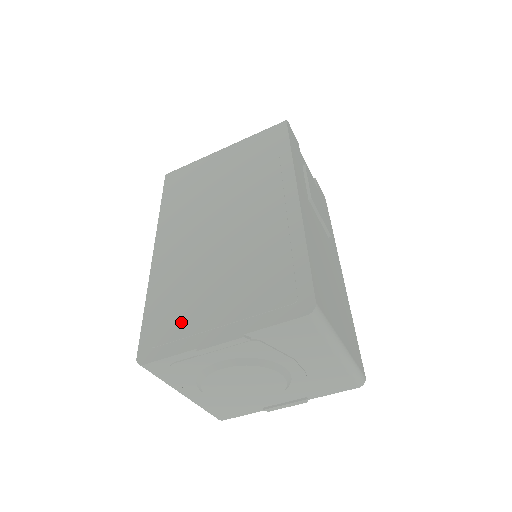
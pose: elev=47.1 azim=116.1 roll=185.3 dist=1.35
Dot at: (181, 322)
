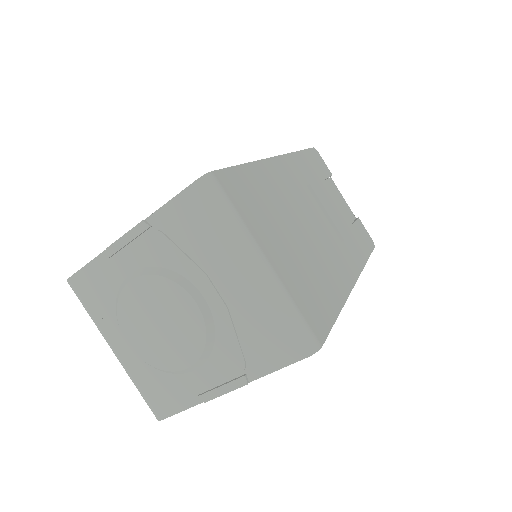
Dot at: occluded
